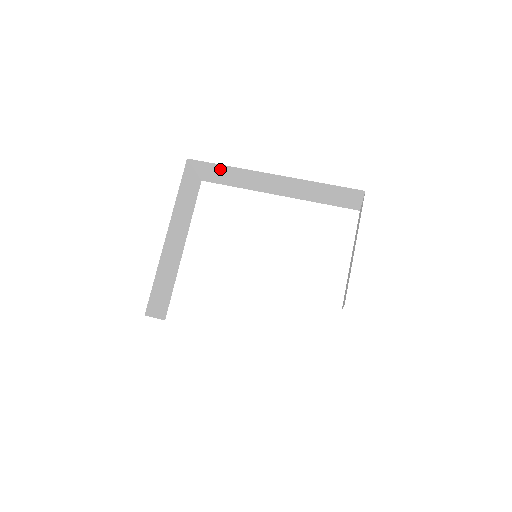
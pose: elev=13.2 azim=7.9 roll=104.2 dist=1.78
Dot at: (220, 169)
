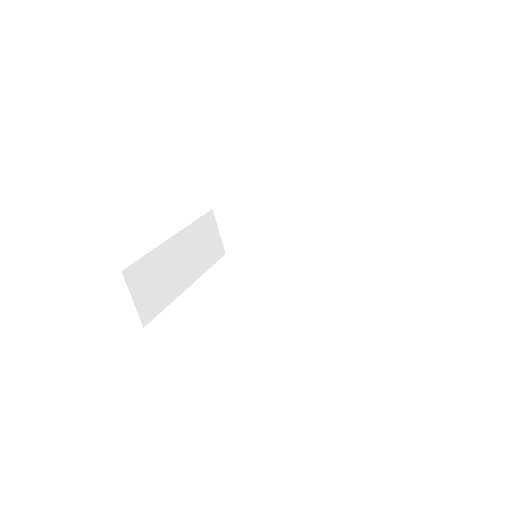
Dot at: (239, 217)
